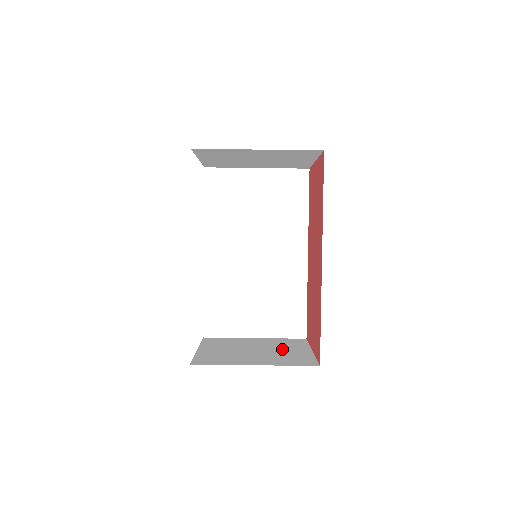
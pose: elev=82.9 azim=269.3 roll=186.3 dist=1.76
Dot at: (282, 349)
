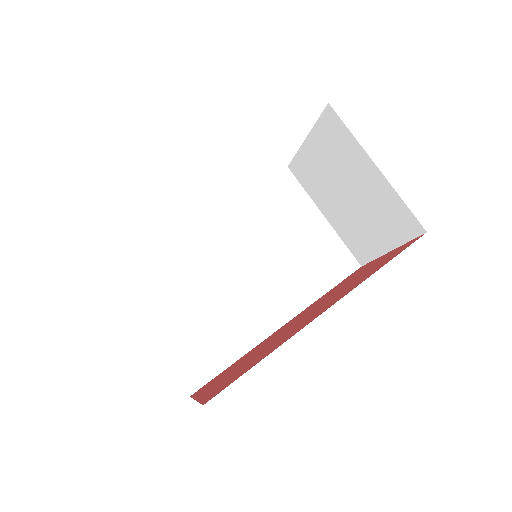
Dot at: occluded
